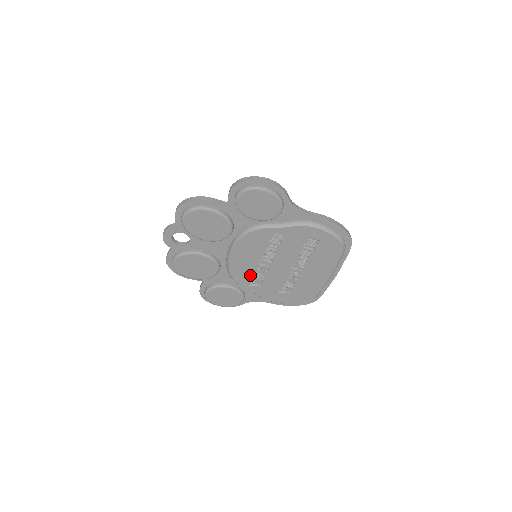
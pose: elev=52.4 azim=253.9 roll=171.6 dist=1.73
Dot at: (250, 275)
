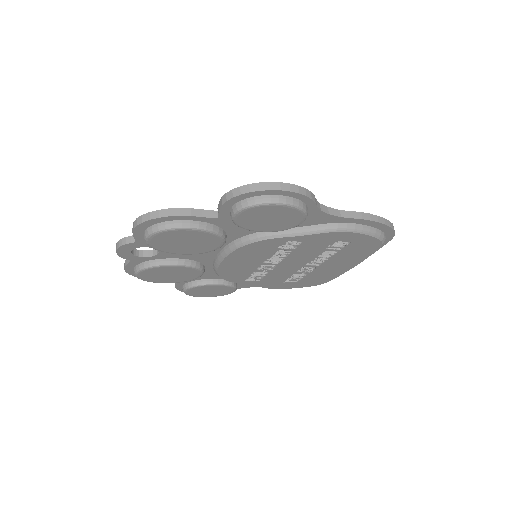
Dot at: (247, 274)
